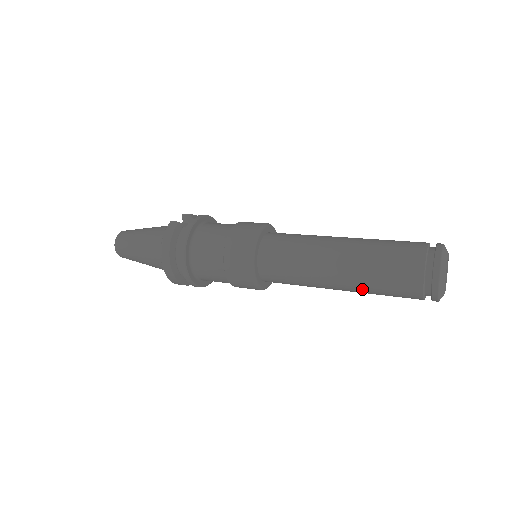
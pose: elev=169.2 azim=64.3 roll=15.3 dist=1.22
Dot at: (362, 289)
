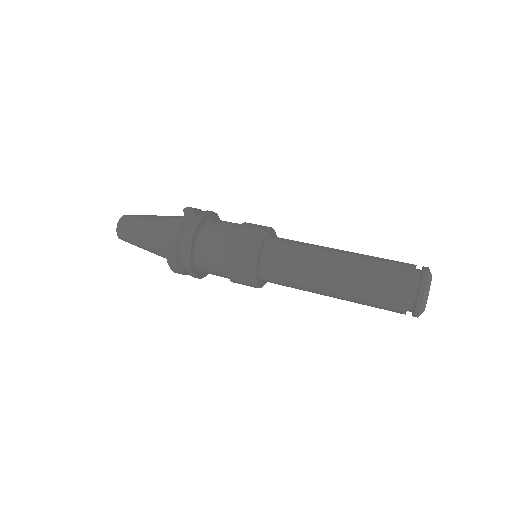
Dot at: (353, 301)
